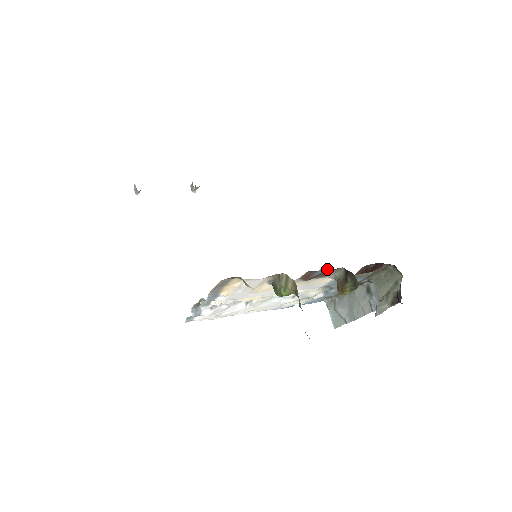
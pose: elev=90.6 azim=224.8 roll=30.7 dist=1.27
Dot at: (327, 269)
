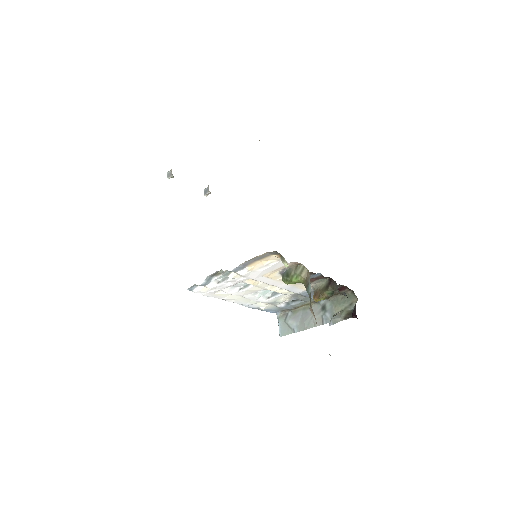
Dot at: (319, 276)
